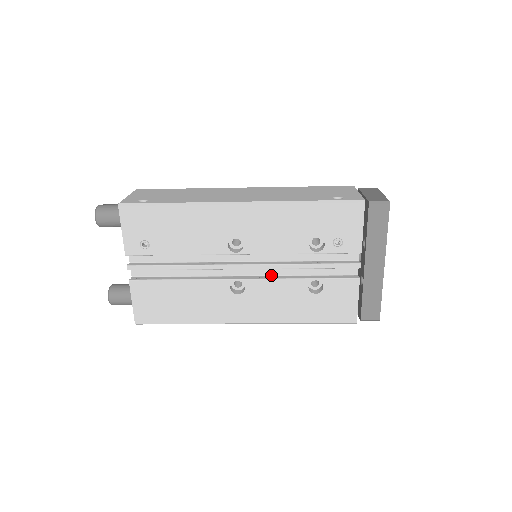
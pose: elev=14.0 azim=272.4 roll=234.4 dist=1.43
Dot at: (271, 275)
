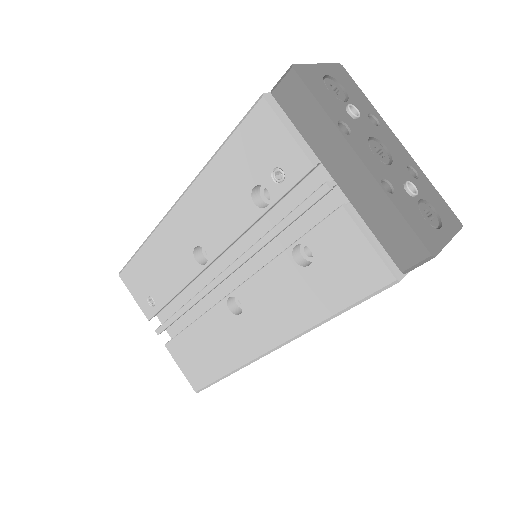
Dot at: occluded
